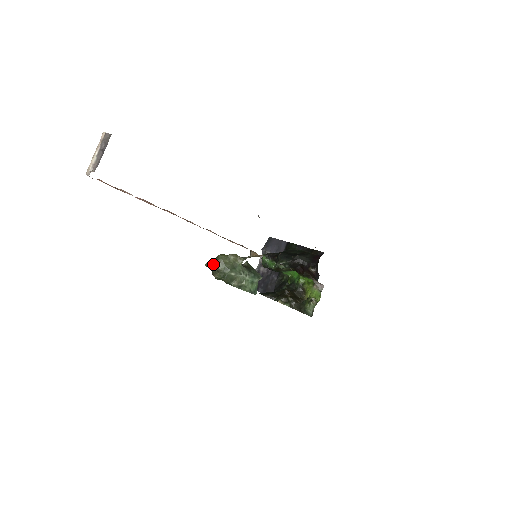
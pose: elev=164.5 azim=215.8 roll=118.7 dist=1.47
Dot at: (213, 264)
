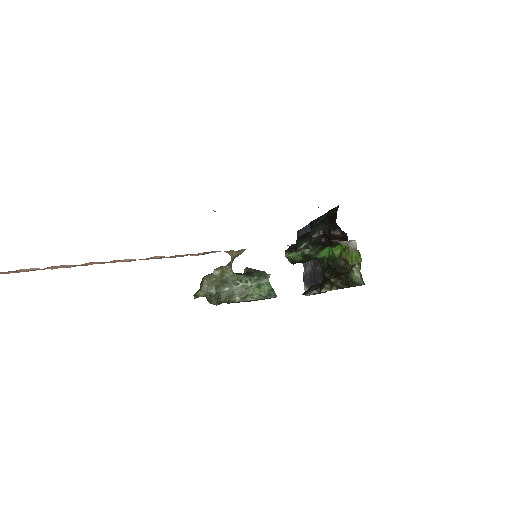
Dot at: (200, 291)
